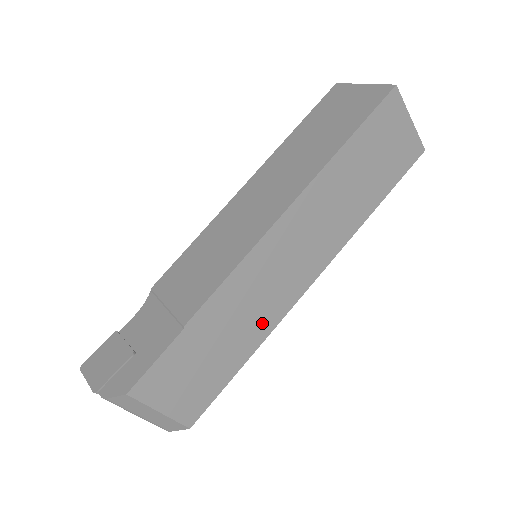
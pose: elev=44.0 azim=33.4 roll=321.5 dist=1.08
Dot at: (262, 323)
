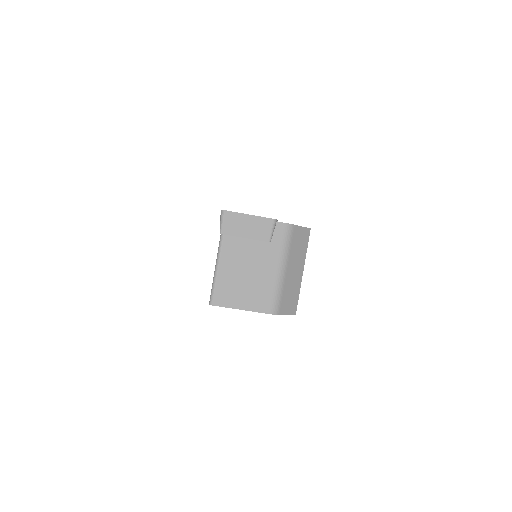
Dot at: occluded
